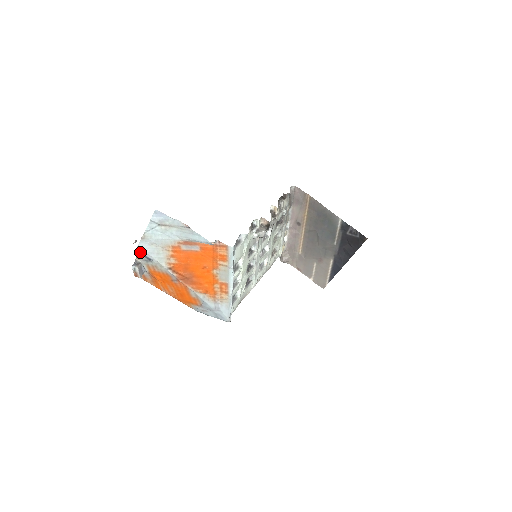
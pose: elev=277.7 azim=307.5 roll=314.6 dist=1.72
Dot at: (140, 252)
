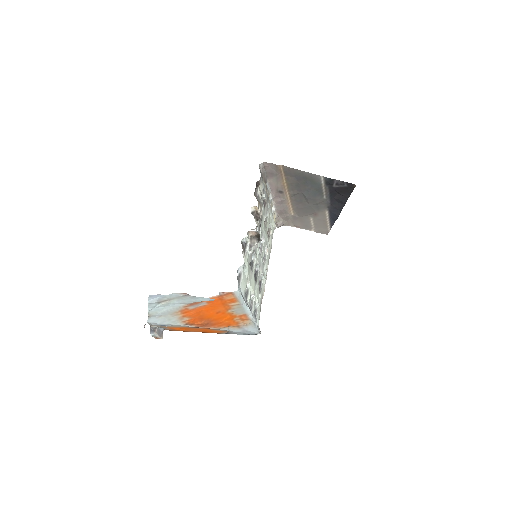
Dot at: (152, 324)
